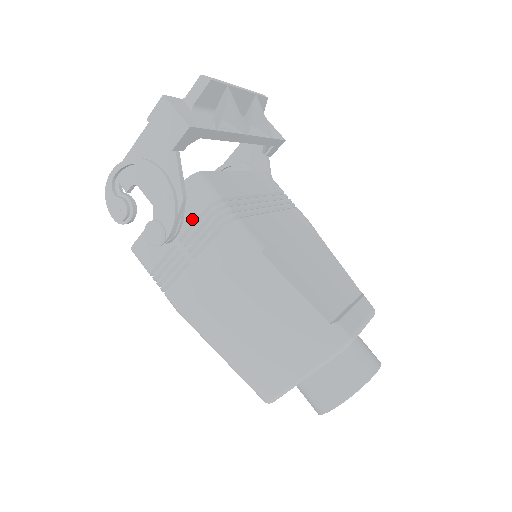
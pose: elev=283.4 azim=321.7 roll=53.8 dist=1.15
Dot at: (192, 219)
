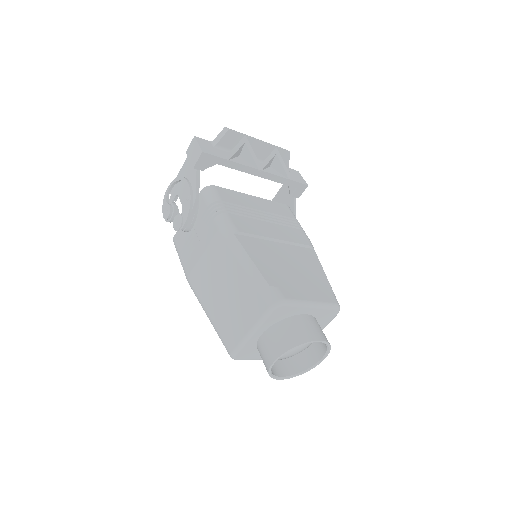
Dot at: (201, 214)
